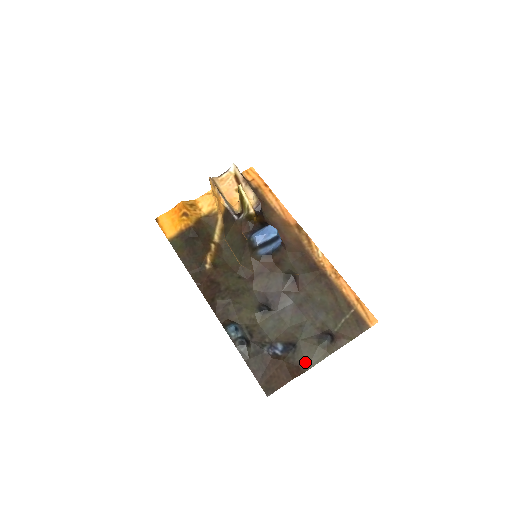
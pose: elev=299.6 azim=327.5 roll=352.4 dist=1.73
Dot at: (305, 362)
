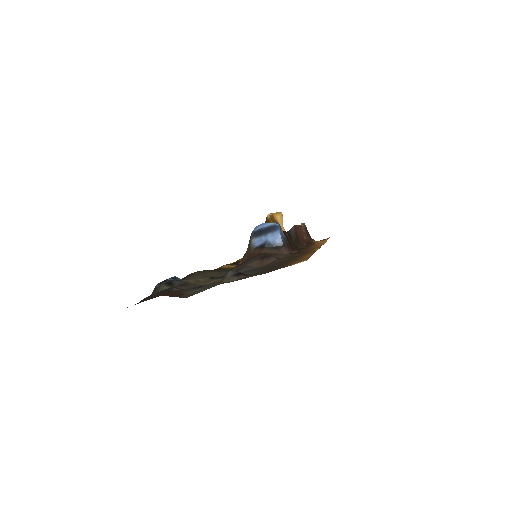
Dot at: occluded
